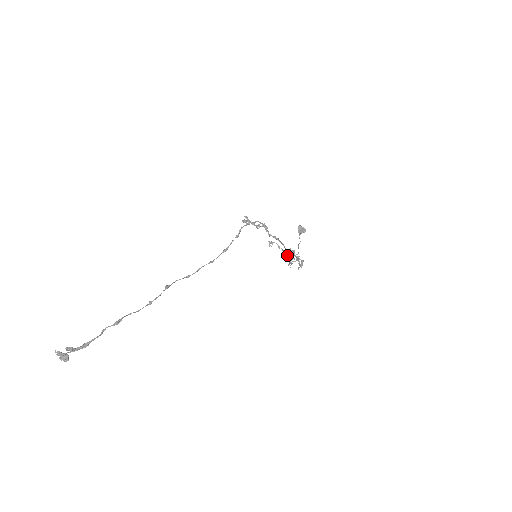
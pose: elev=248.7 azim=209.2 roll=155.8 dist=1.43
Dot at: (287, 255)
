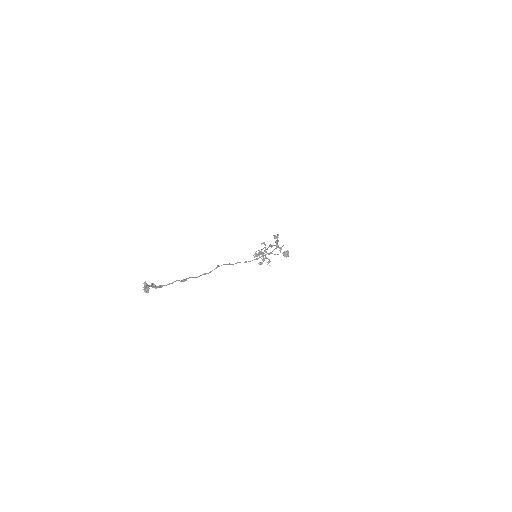
Dot at: (261, 253)
